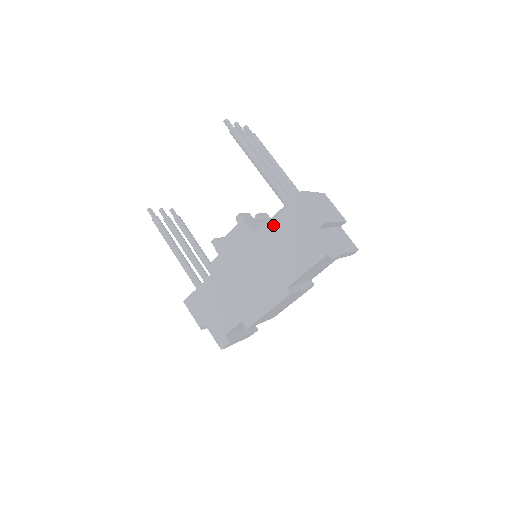
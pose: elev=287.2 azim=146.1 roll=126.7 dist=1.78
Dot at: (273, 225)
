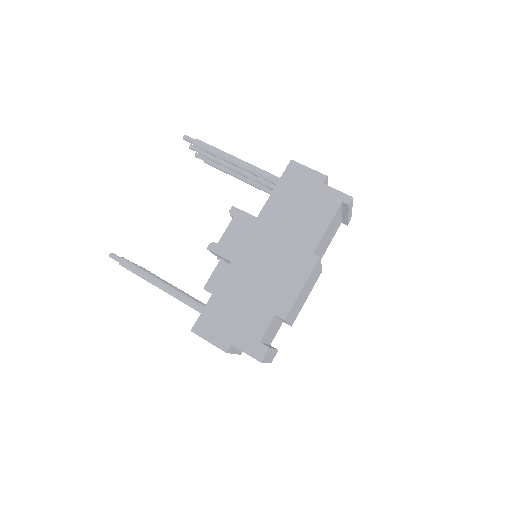
Dot at: (274, 200)
